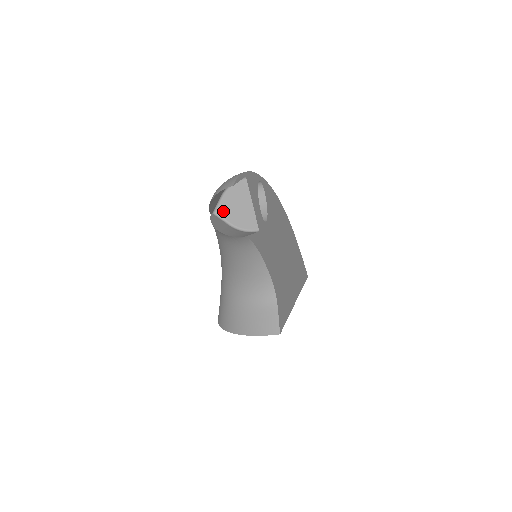
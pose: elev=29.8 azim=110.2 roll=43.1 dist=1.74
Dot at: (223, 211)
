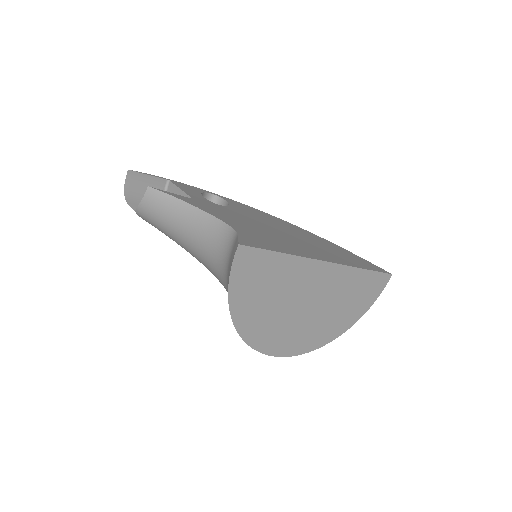
Dot at: occluded
